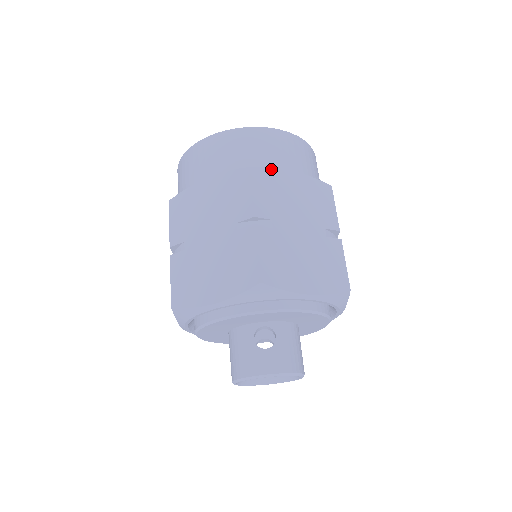
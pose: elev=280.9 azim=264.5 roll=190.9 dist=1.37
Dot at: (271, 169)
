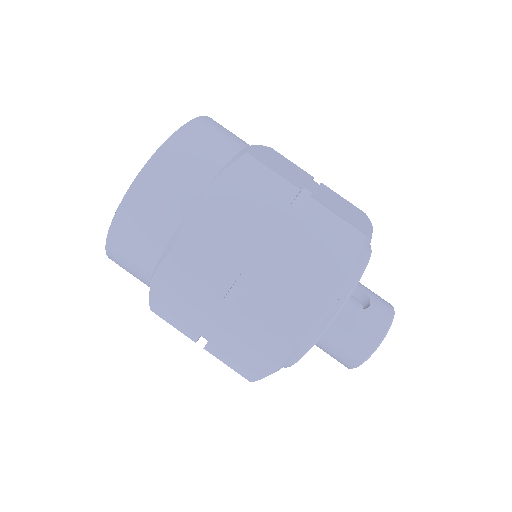
Dot at: (250, 148)
